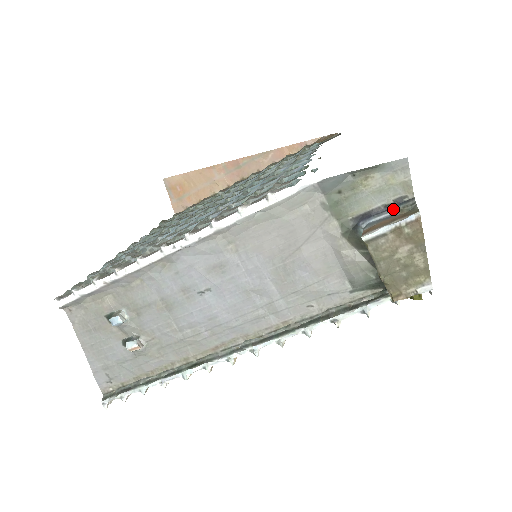
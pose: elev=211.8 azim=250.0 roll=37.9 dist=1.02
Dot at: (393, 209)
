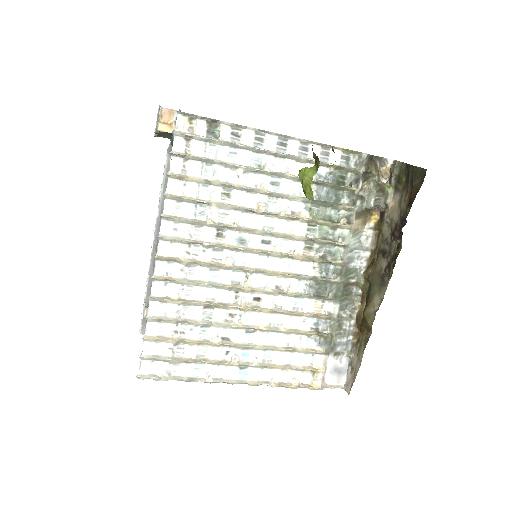
Dot at: occluded
